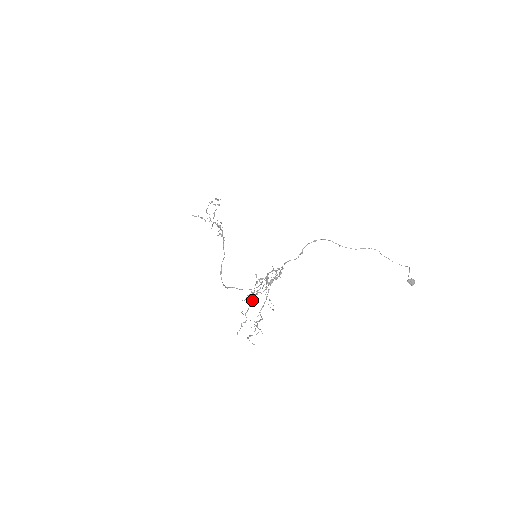
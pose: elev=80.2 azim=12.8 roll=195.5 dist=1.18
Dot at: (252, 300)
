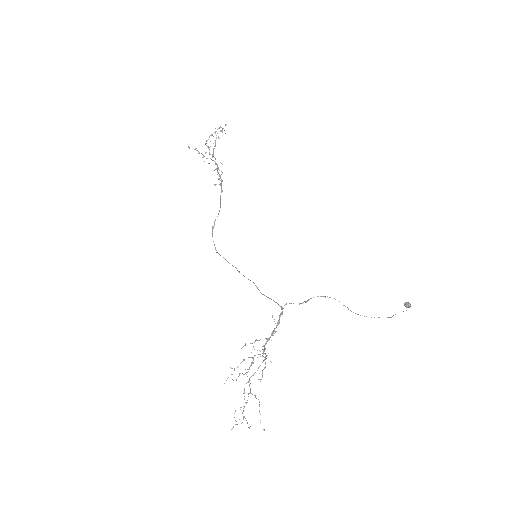
Dot at: (244, 360)
